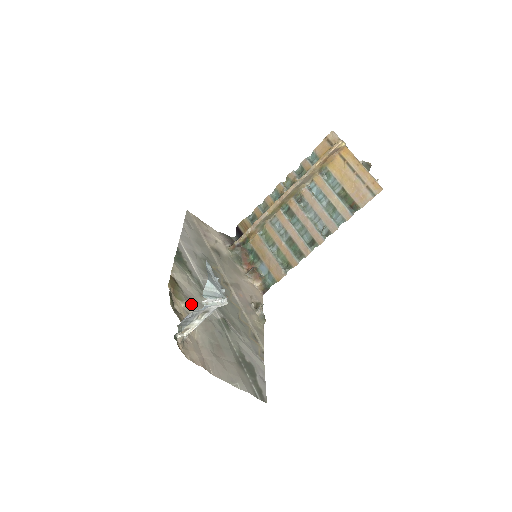
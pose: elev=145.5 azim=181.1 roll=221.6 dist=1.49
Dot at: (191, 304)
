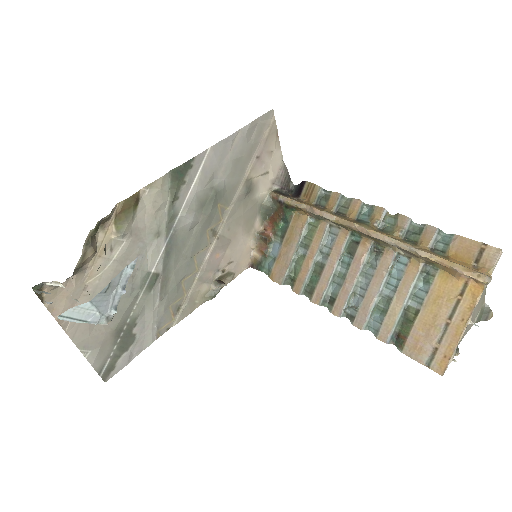
Dot at: (128, 240)
